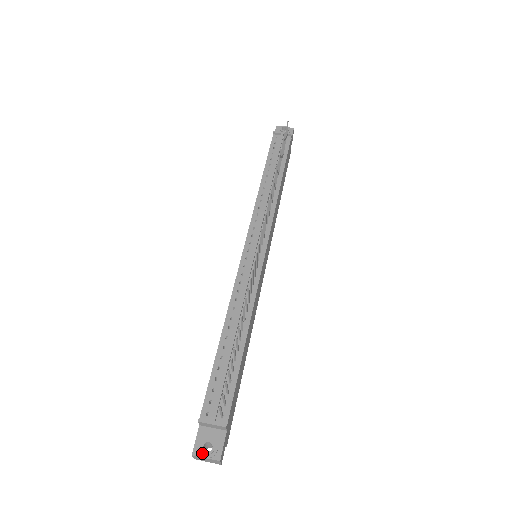
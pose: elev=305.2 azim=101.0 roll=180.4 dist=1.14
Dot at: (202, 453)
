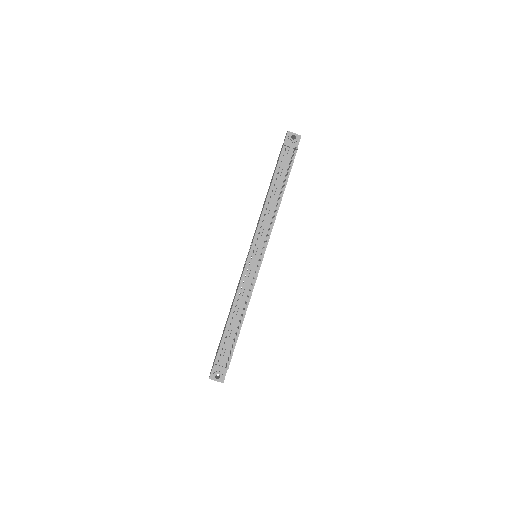
Dot at: (214, 379)
